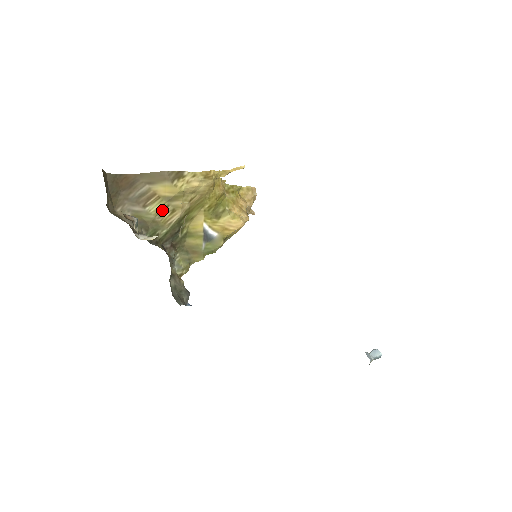
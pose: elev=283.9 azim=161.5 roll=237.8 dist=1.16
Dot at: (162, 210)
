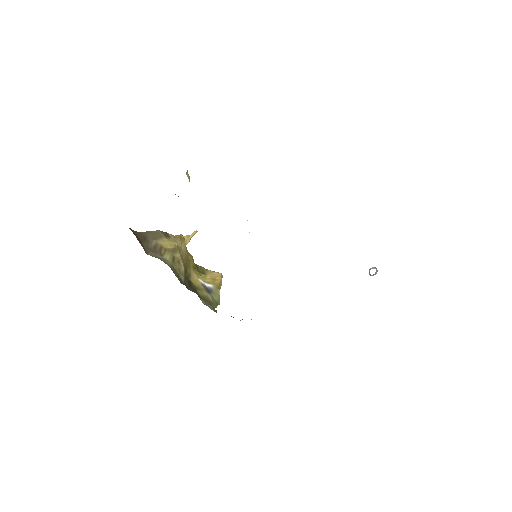
Dot at: (173, 260)
